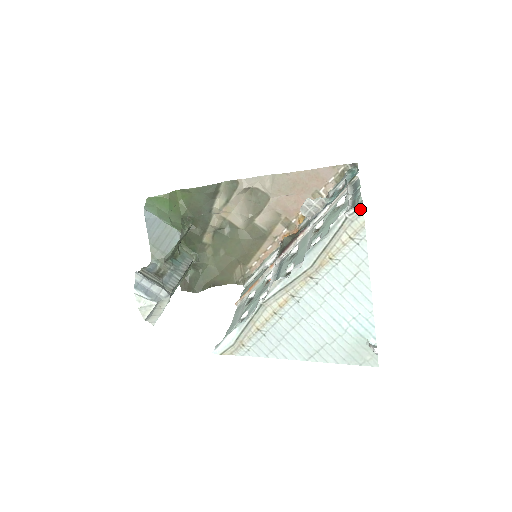
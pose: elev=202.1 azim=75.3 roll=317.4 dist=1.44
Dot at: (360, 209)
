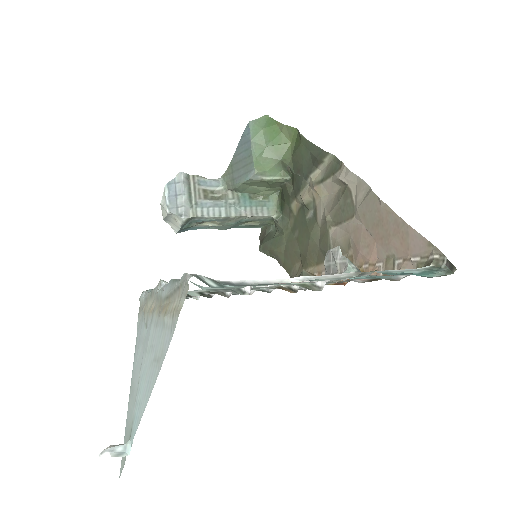
Dot at: (188, 286)
